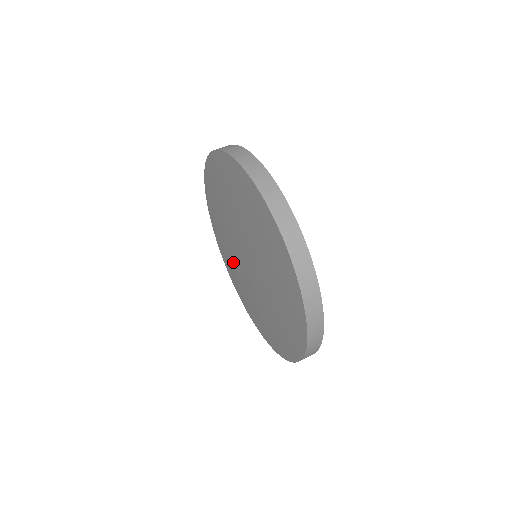
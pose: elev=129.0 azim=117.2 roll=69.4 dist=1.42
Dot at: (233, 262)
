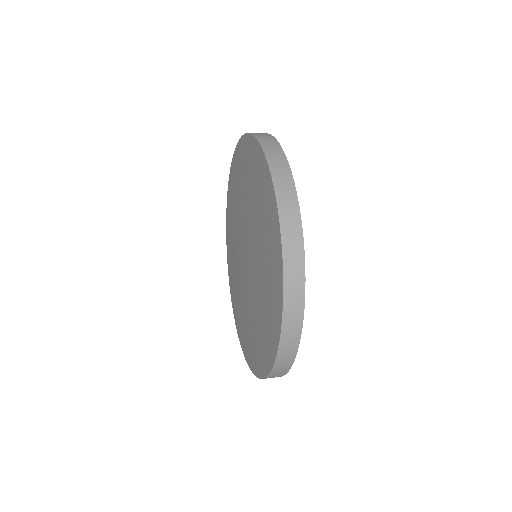
Dot at: (236, 283)
